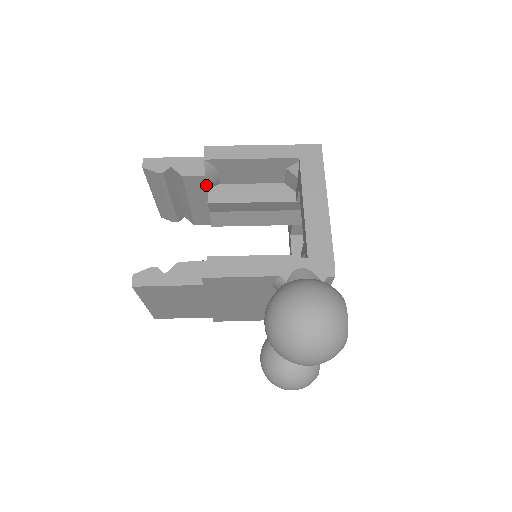
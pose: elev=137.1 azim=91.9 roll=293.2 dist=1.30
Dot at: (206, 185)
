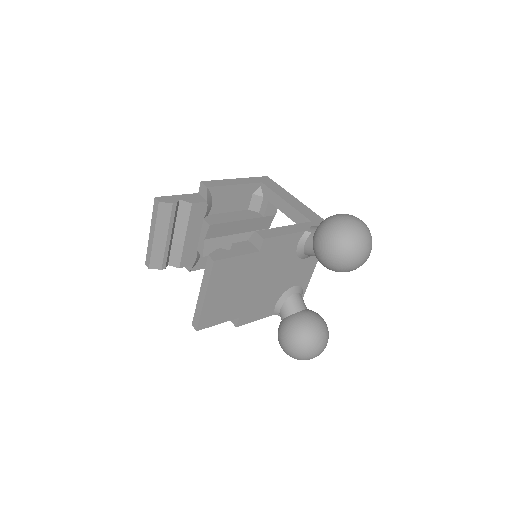
Dot at: (204, 213)
